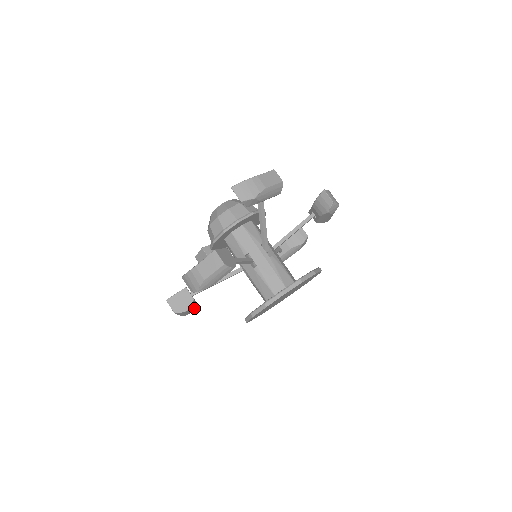
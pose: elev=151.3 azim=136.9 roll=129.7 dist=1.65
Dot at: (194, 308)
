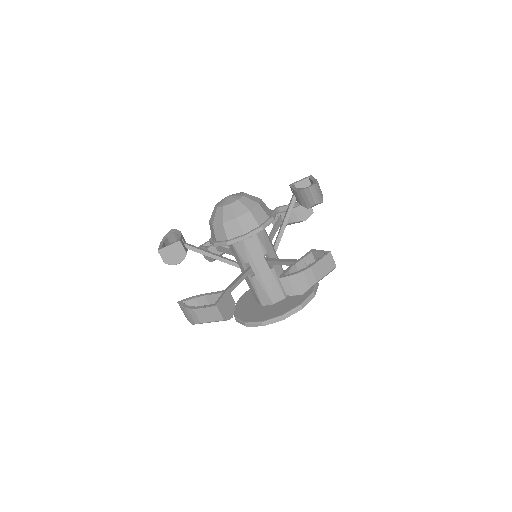
Dot at: occluded
